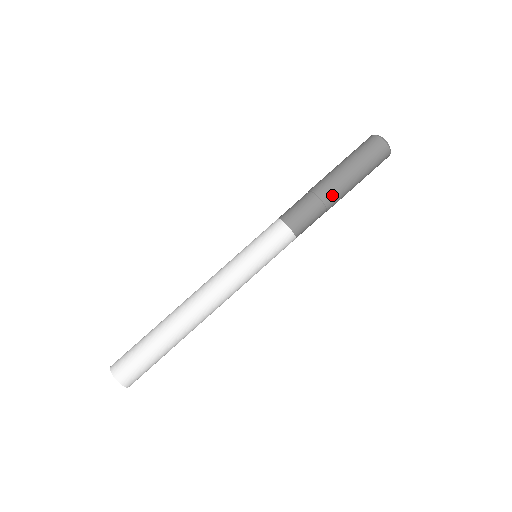
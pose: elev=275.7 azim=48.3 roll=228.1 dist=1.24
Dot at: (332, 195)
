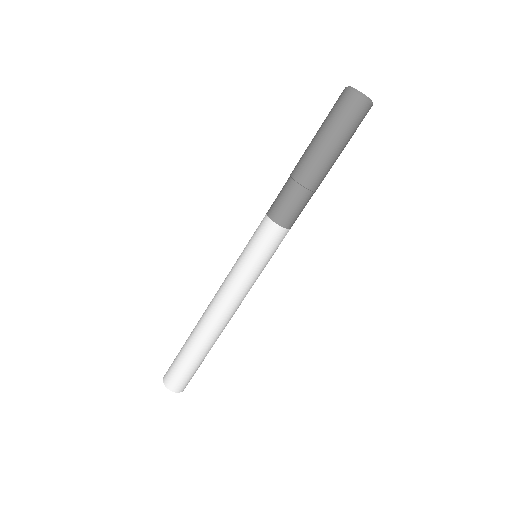
Dot at: (305, 172)
